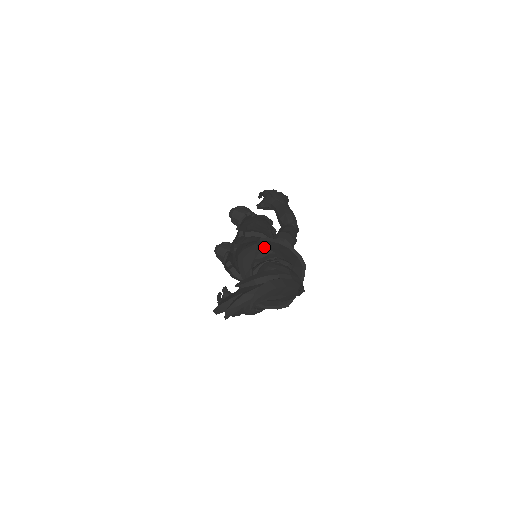
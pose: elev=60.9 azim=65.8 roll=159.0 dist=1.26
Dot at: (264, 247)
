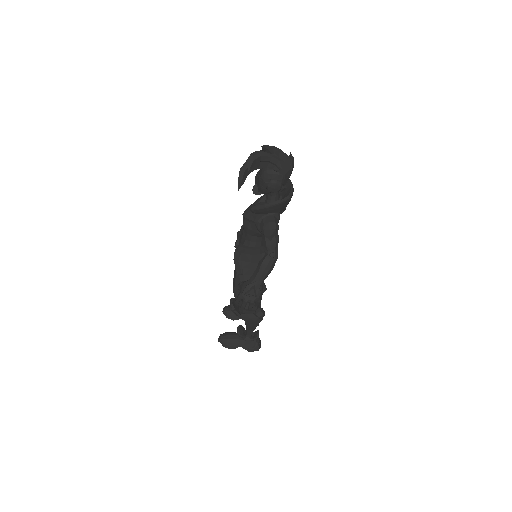
Dot at: (259, 193)
